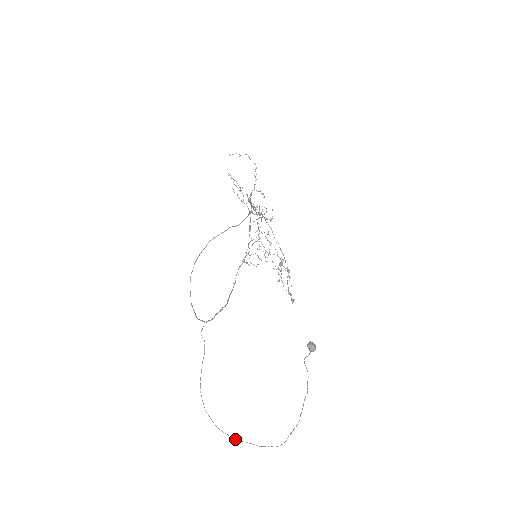
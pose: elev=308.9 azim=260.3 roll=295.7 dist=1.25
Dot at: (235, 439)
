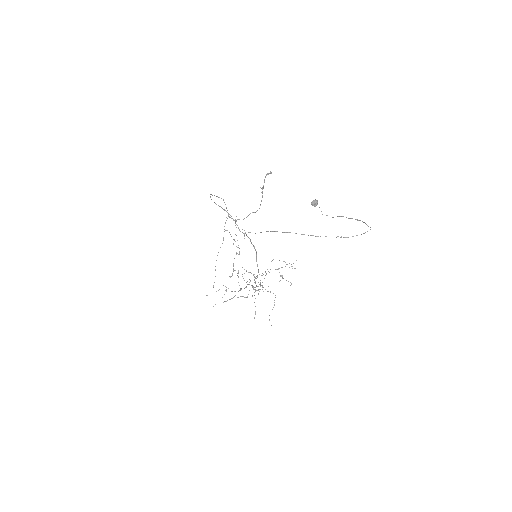
Dot at: occluded
